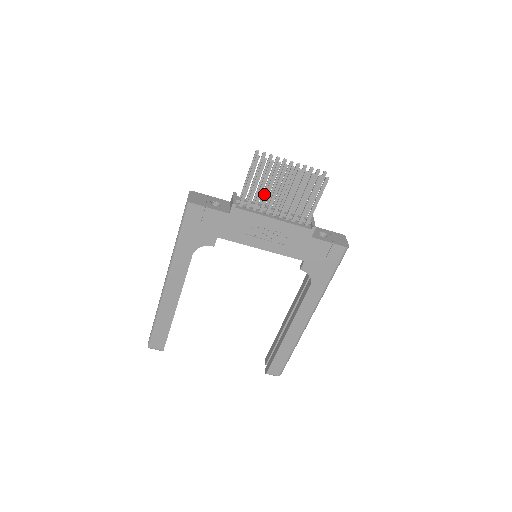
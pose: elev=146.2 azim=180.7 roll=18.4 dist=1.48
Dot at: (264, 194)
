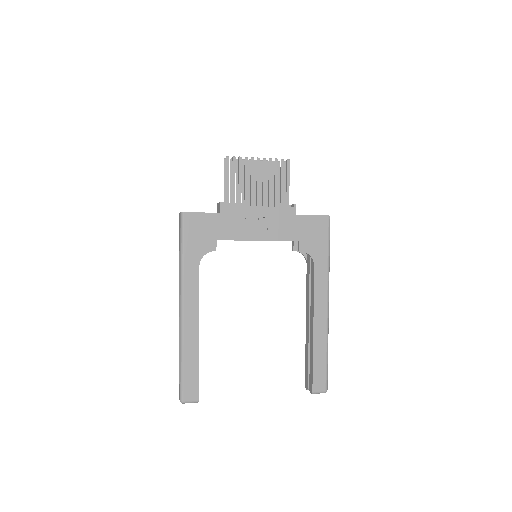
Dot at: (243, 195)
